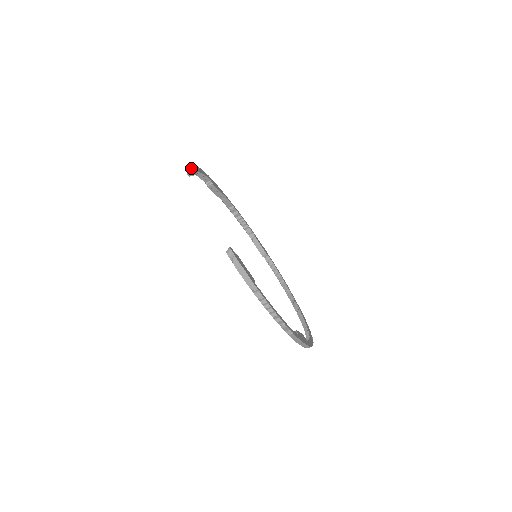
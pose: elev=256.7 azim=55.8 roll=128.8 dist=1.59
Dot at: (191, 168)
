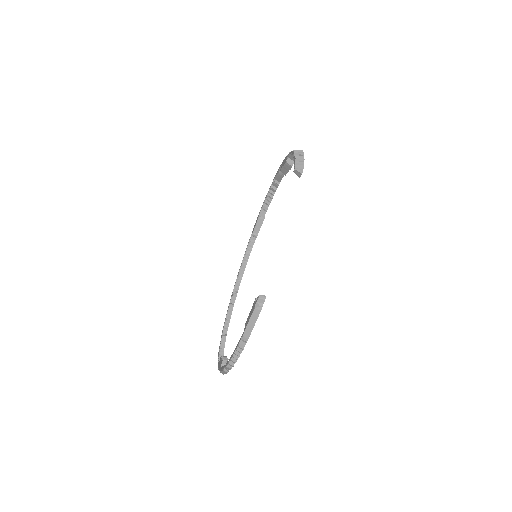
Dot at: occluded
